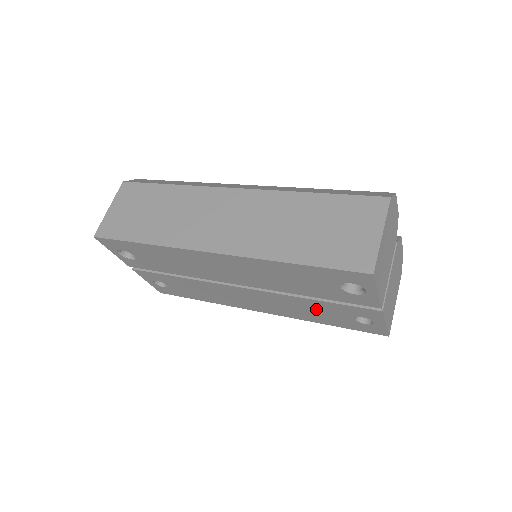
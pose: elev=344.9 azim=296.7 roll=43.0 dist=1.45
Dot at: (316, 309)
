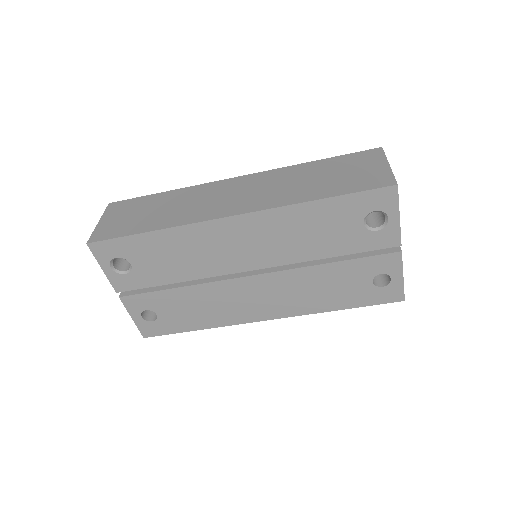
Dot at: (332, 281)
